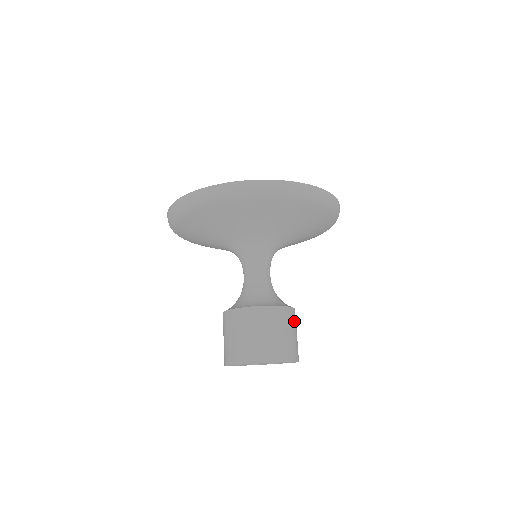
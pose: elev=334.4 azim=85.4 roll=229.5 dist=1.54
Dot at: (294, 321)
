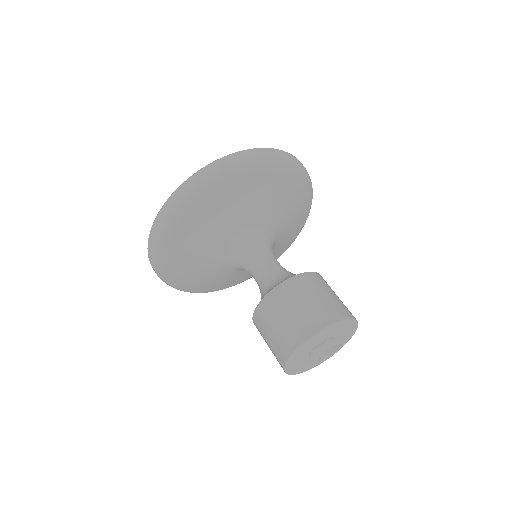
Dot at: occluded
